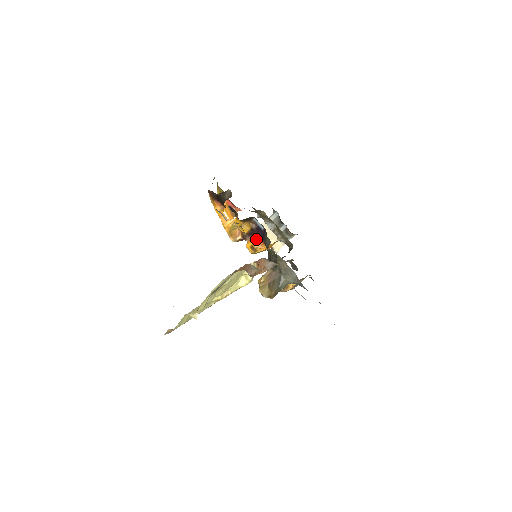
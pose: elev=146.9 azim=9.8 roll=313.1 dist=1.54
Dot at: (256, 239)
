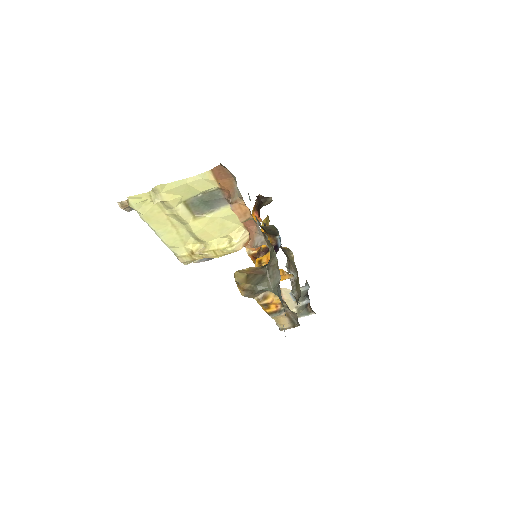
Dot at: (268, 255)
